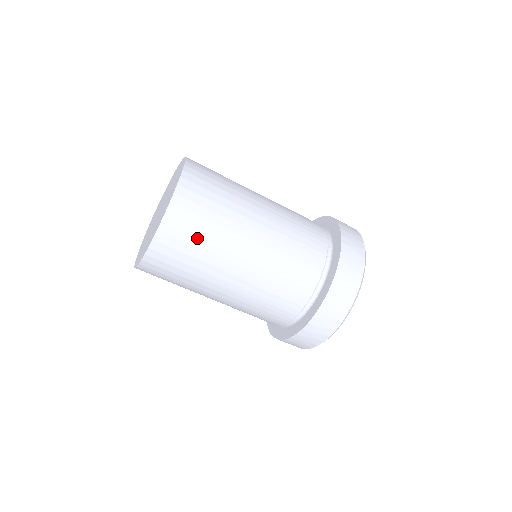
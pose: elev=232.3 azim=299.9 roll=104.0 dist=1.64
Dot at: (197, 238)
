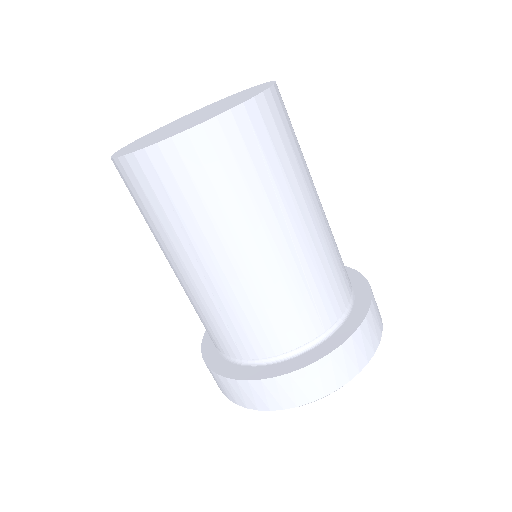
Dot at: (284, 147)
